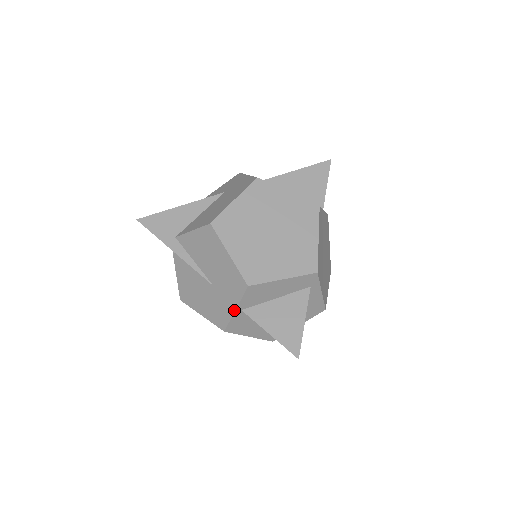
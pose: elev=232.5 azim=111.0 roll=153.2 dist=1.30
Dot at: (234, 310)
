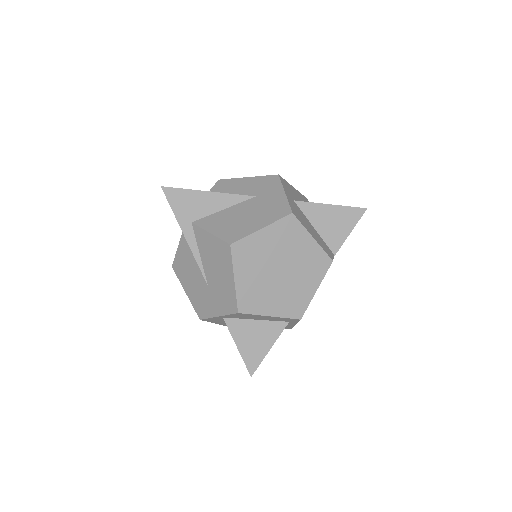
Dot at: (217, 316)
